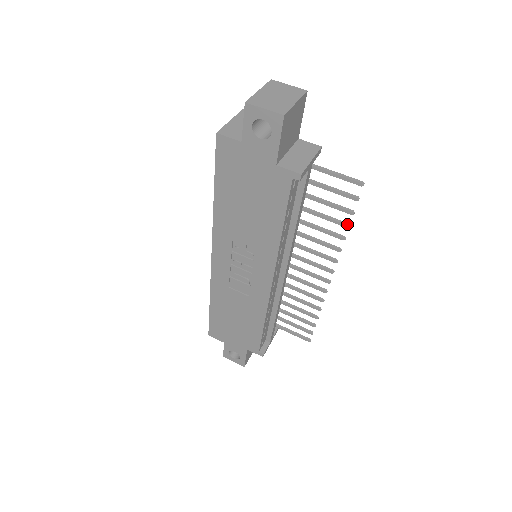
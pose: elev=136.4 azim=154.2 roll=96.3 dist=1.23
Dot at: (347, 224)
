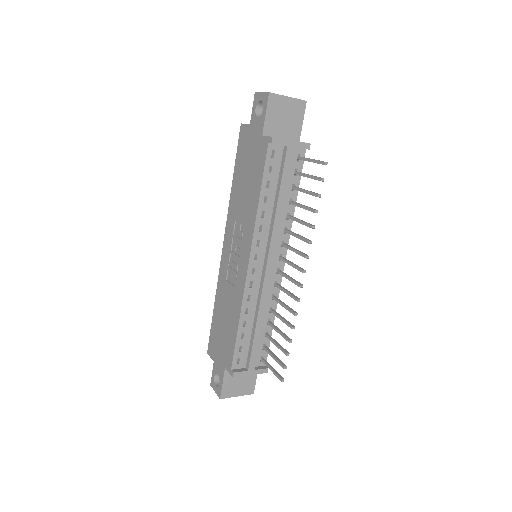
Dot at: occluded
